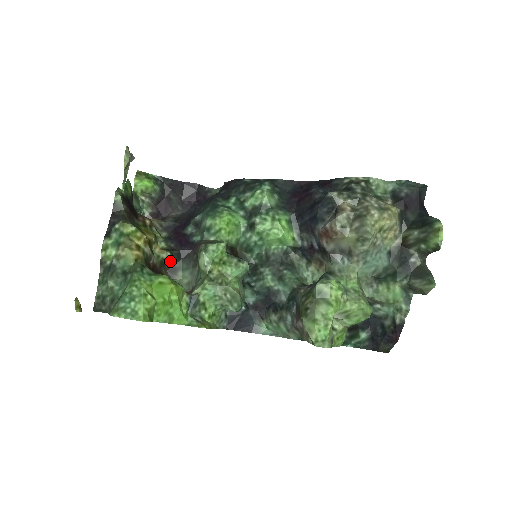
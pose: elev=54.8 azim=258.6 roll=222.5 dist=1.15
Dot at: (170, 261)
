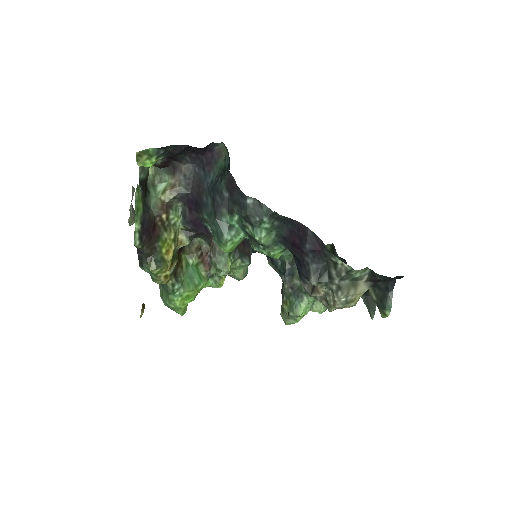
Dot at: occluded
